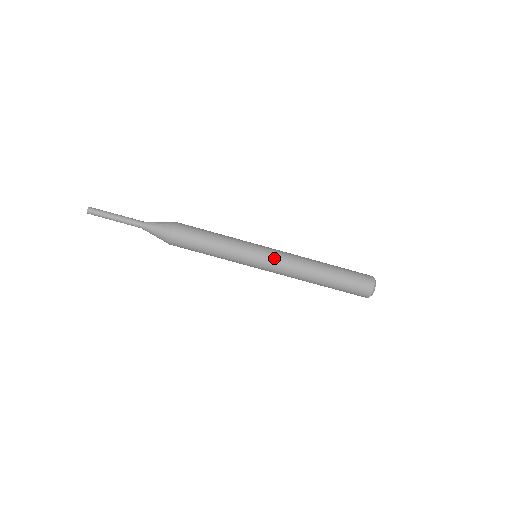
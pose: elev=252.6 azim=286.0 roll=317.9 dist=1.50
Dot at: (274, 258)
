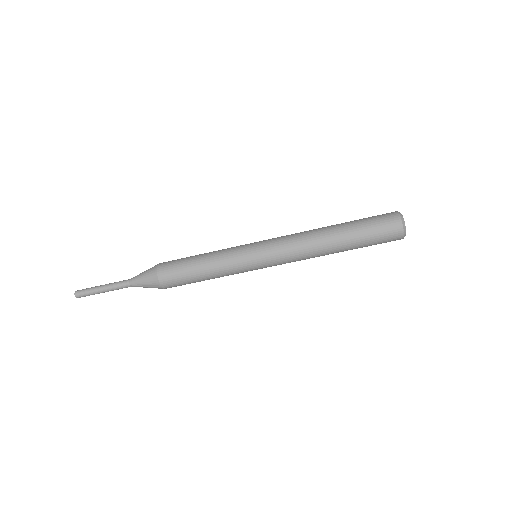
Dot at: (274, 254)
